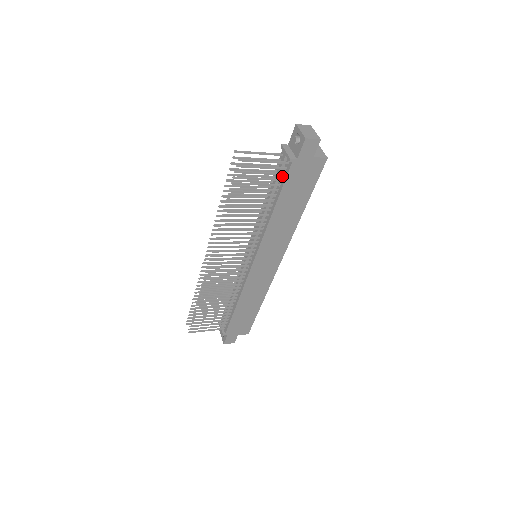
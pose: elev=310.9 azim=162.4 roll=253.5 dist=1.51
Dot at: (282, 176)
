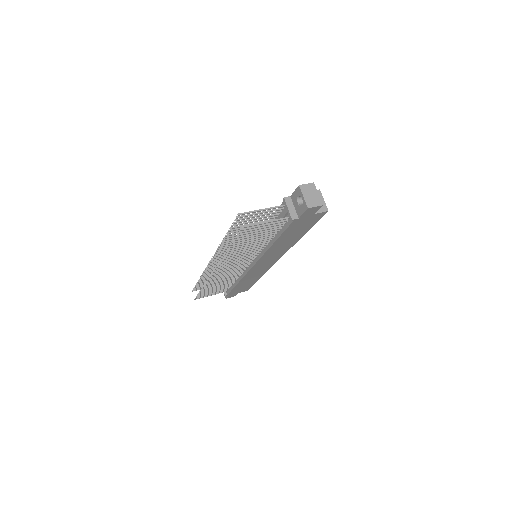
Dot at: (283, 223)
